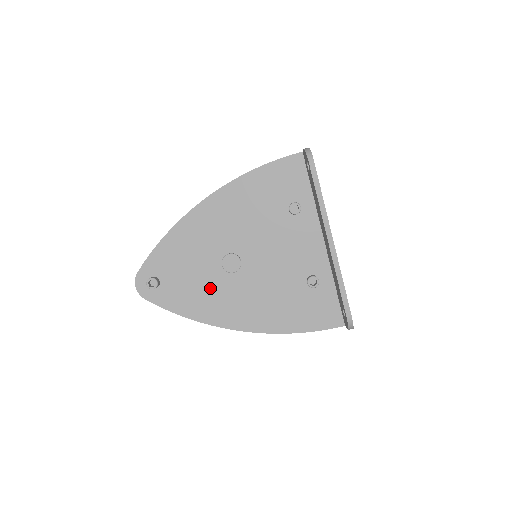
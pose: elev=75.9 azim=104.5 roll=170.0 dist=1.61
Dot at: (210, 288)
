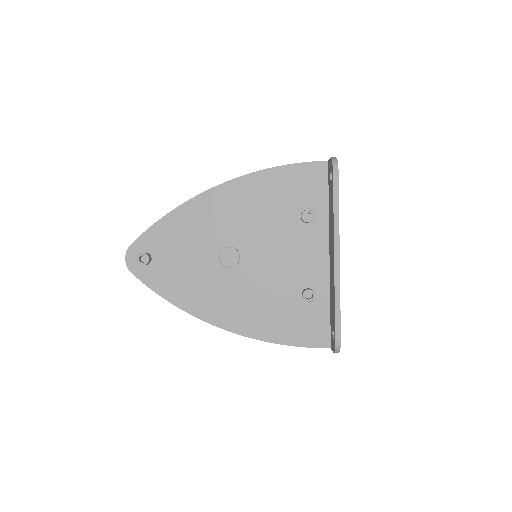
Dot at: (202, 278)
